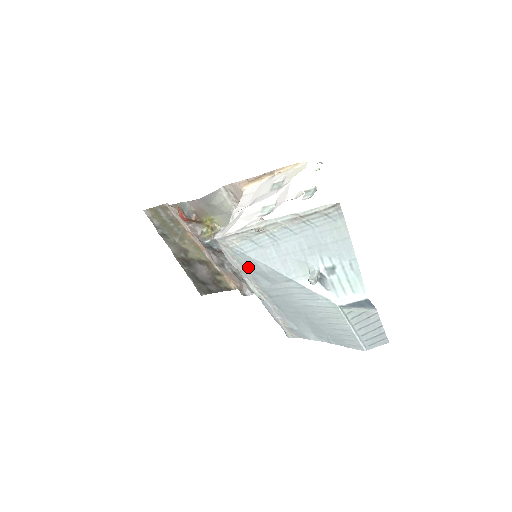
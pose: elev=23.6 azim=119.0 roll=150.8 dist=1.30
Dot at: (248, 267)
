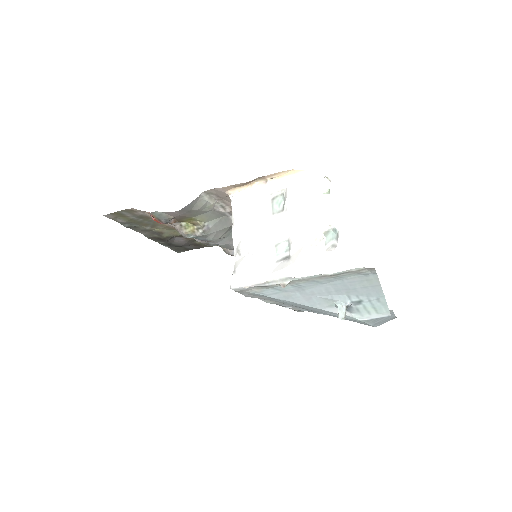
Dot at: (266, 297)
